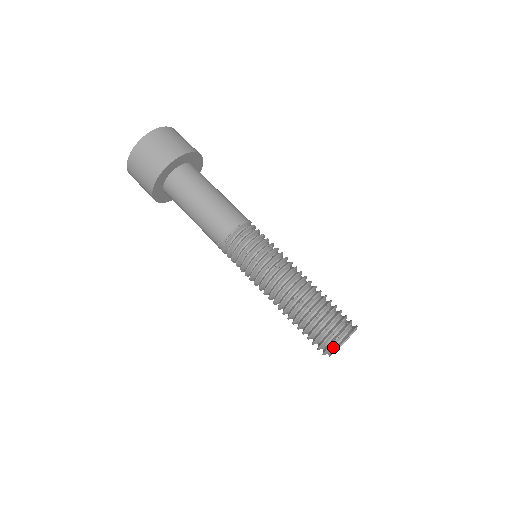
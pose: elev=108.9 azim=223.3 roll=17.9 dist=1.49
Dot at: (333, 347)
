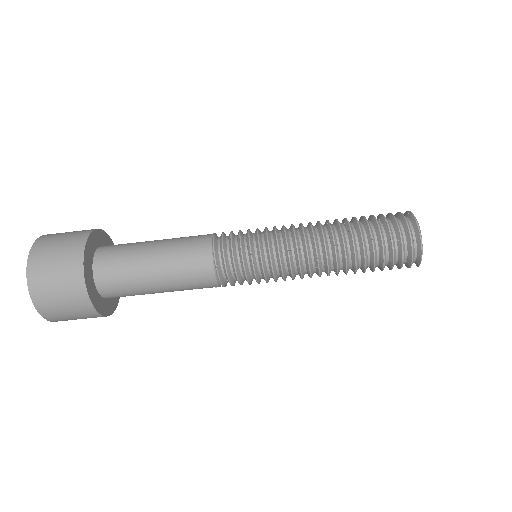
Dot at: (414, 260)
